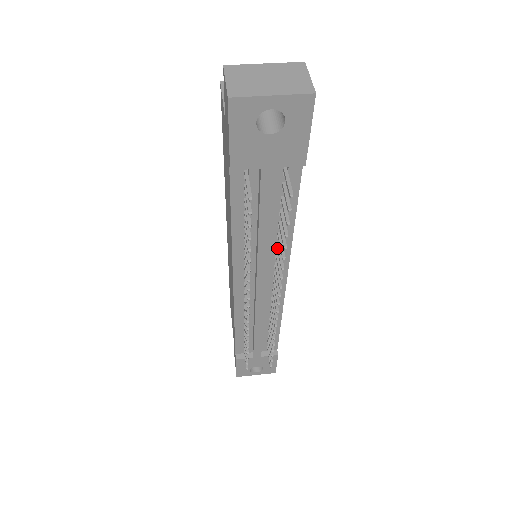
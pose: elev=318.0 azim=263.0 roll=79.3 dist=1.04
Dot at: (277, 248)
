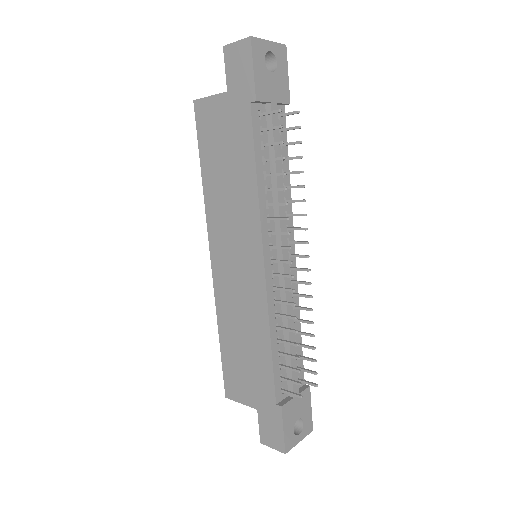
Dot at: (286, 201)
